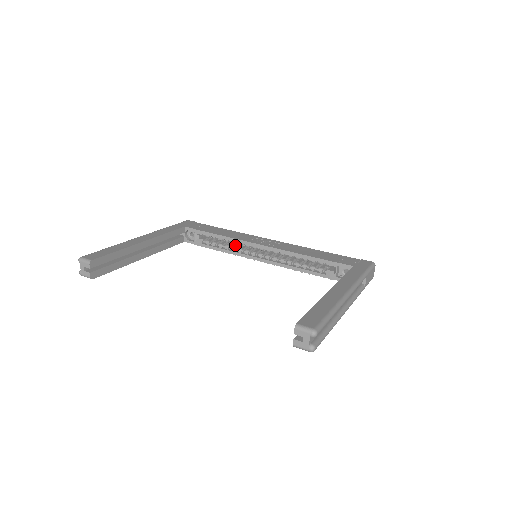
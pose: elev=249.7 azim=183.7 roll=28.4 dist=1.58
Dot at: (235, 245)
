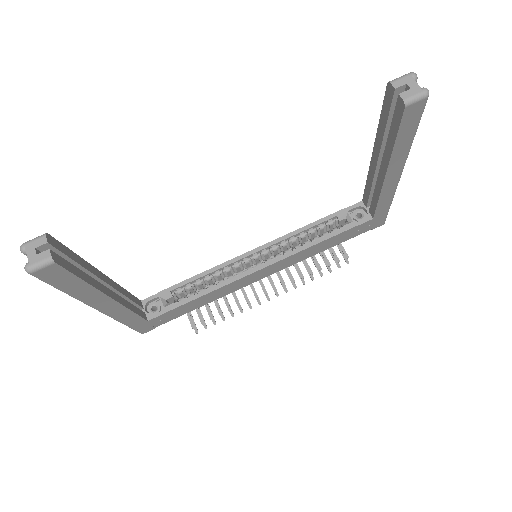
Dot at: occluded
